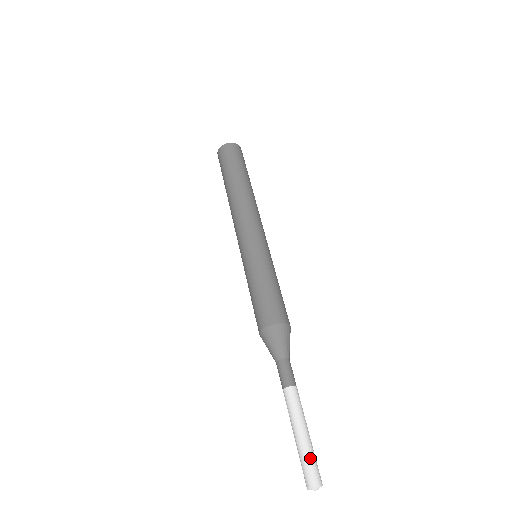
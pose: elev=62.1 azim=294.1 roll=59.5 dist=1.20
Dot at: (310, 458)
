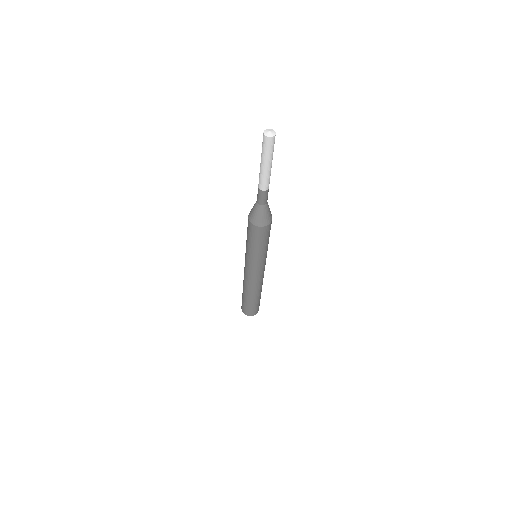
Dot at: occluded
